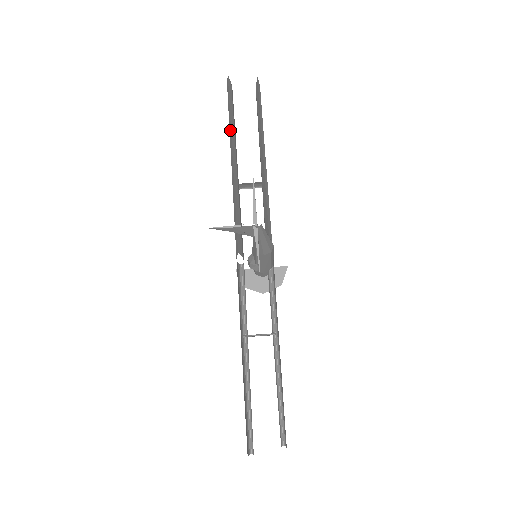
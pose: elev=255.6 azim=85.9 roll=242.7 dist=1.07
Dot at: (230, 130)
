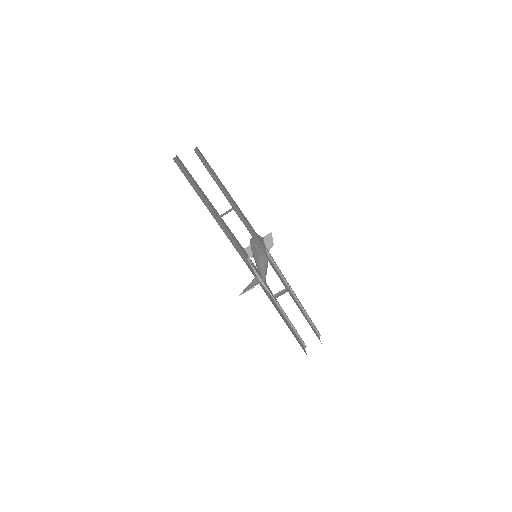
Dot at: (197, 194)
